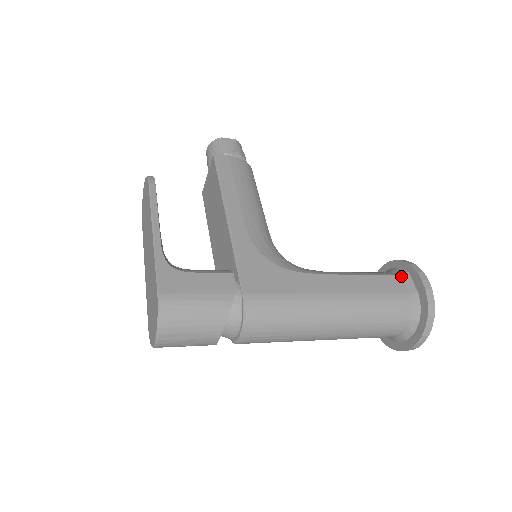
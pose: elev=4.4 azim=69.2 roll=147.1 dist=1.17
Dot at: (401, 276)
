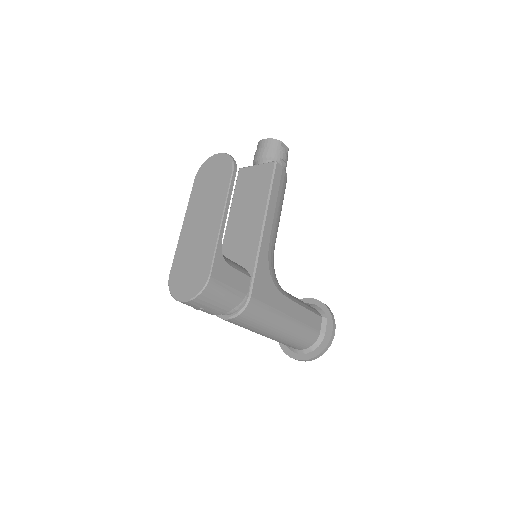
Dot at: (322, 318)
